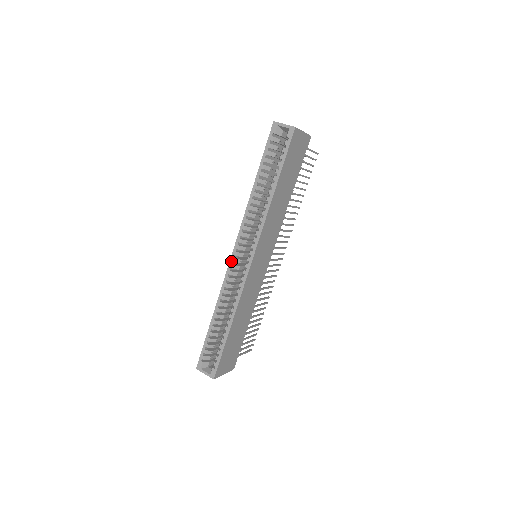
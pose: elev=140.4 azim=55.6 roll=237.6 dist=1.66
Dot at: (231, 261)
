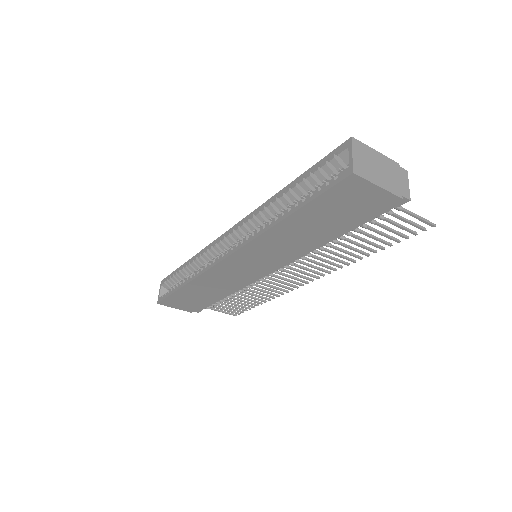
Dot at: (222, 236)
